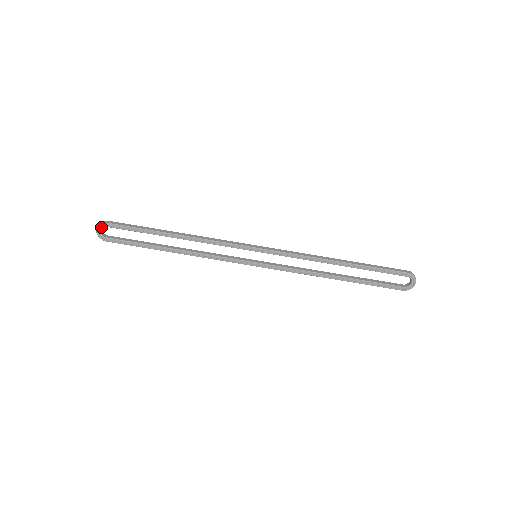
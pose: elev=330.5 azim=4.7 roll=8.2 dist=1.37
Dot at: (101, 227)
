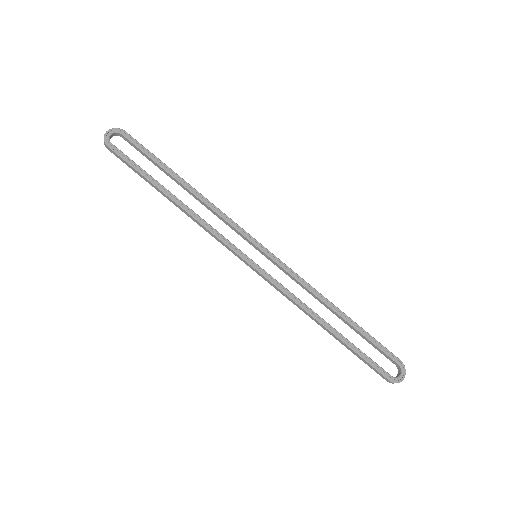
Dot at: (116, 131)
